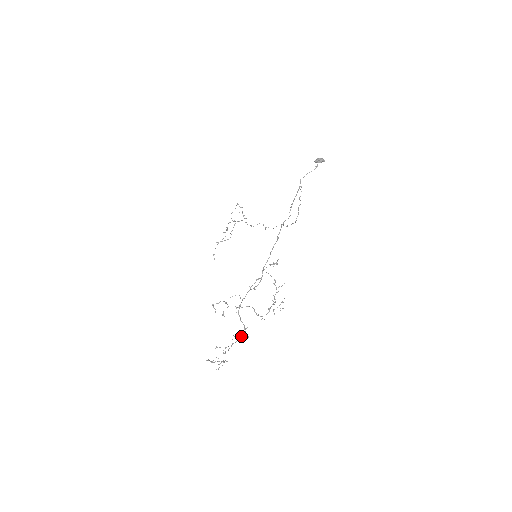
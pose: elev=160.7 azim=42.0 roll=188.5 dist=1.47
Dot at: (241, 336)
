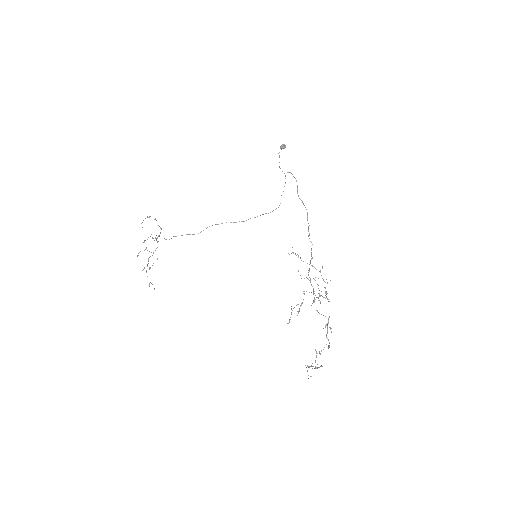
Dot at: (327, 328)
